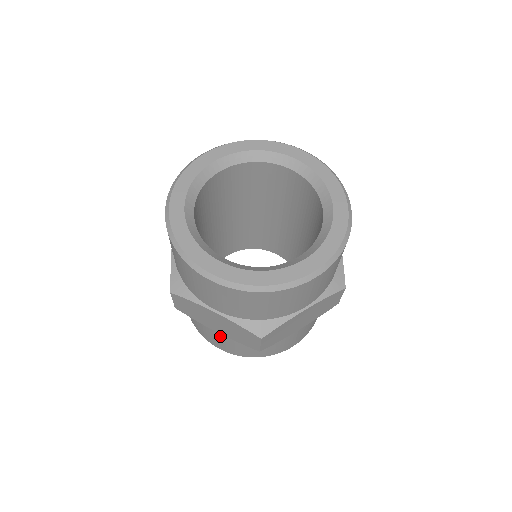
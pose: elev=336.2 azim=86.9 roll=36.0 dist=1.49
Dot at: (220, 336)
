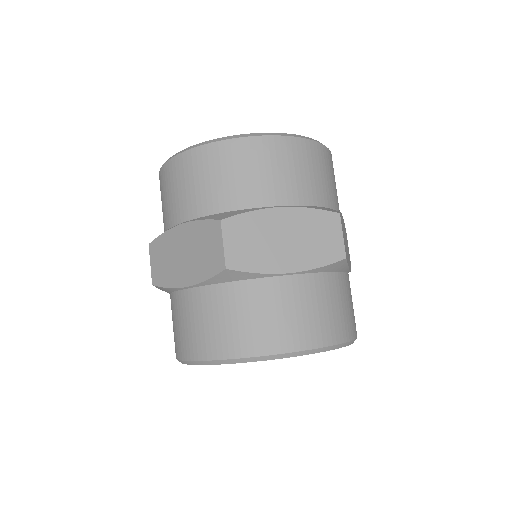
Dot at: (192, 304)
